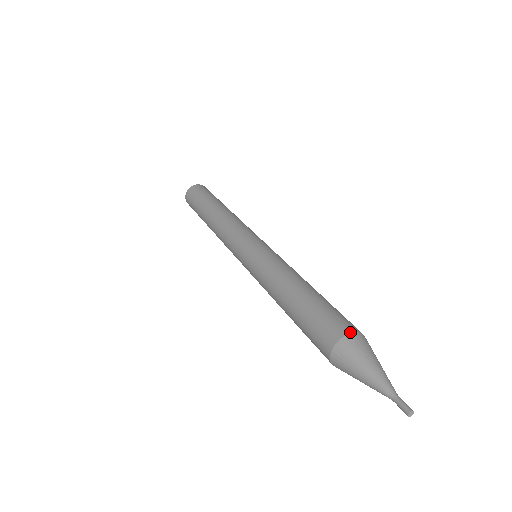
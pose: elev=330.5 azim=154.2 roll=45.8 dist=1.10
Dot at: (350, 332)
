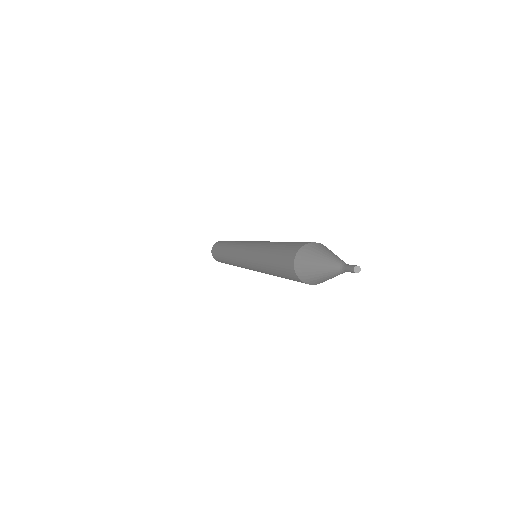
Dot at: occluded
